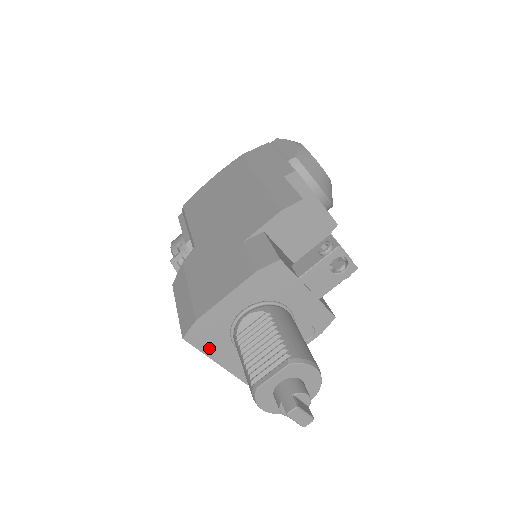
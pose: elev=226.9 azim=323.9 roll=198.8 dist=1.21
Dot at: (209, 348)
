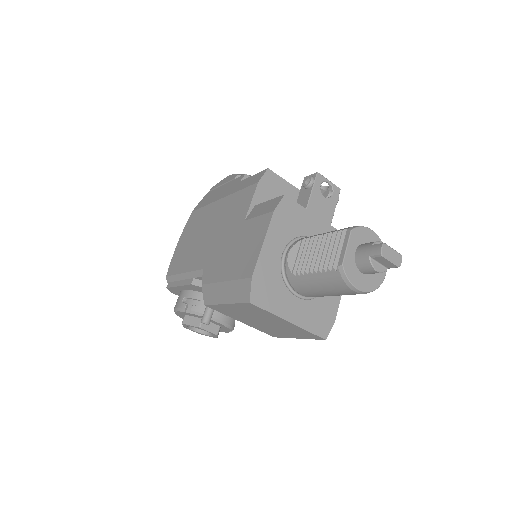
Dot at: (275, 306)
